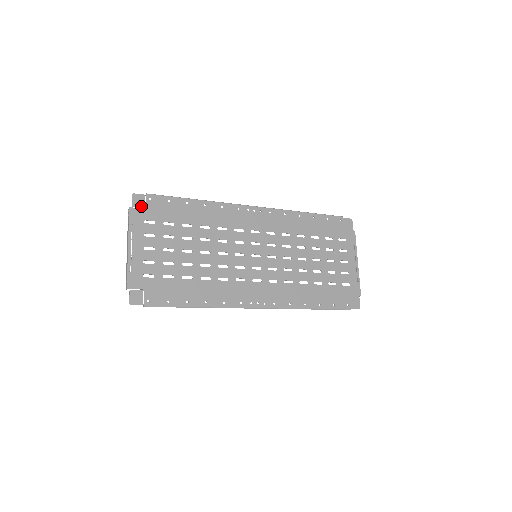
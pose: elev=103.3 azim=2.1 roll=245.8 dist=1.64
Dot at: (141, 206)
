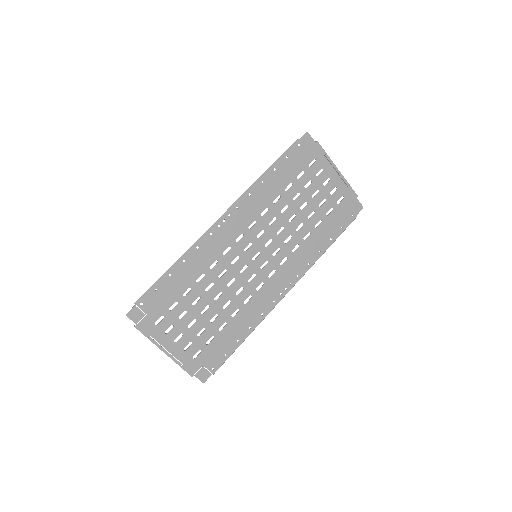
Dot at: (141, 317)
